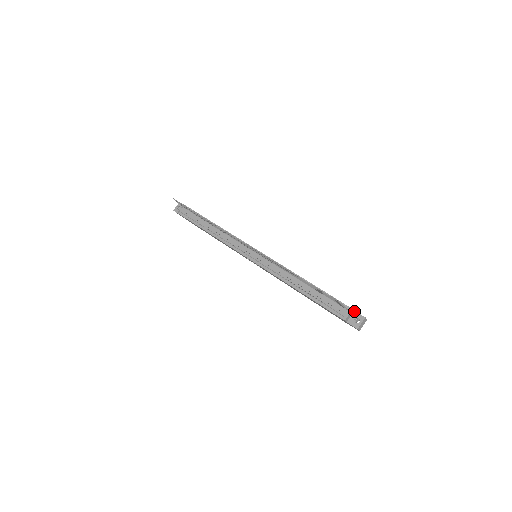
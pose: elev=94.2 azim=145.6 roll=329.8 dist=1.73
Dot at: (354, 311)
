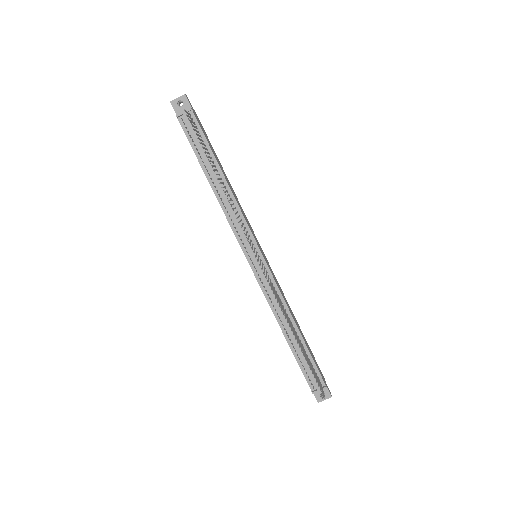
Dot at: (326, 386)
